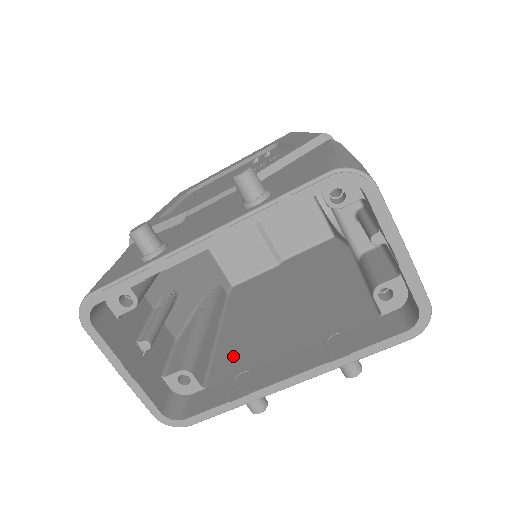
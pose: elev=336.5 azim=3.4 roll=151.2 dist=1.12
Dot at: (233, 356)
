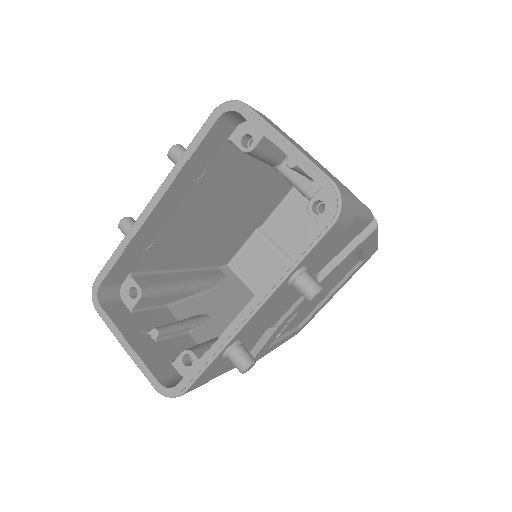
Dot at: occluded
